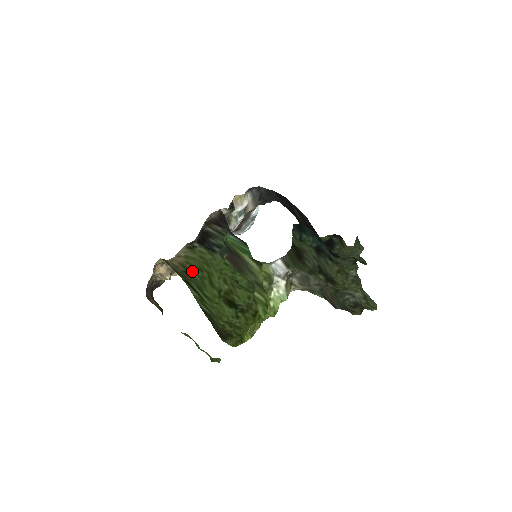
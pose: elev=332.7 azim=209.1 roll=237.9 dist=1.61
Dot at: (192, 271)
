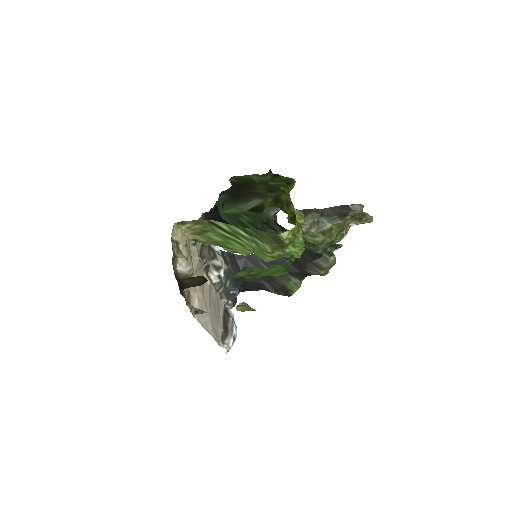
Dot at: (209, 237)
